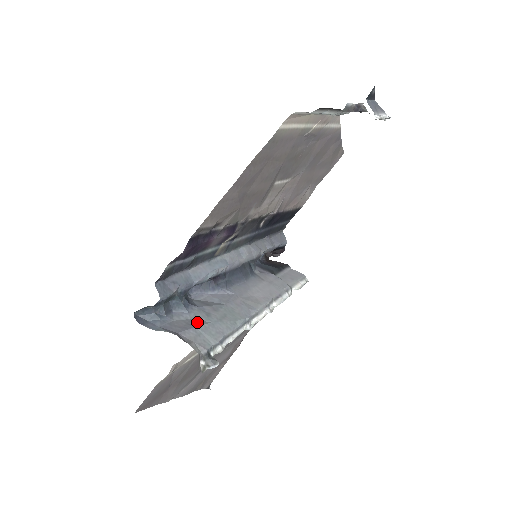
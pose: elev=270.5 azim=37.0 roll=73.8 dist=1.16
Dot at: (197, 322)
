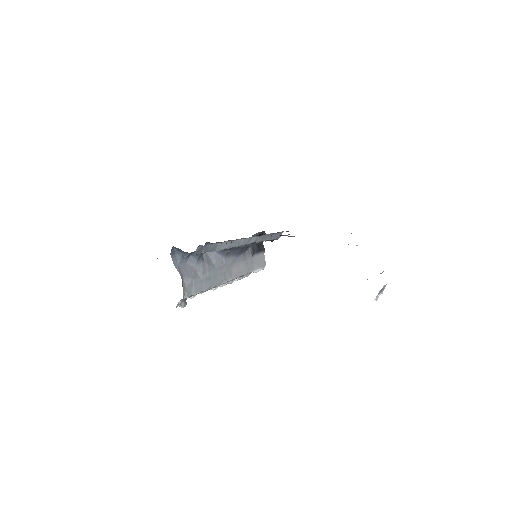
Dot at: (196, 274)
